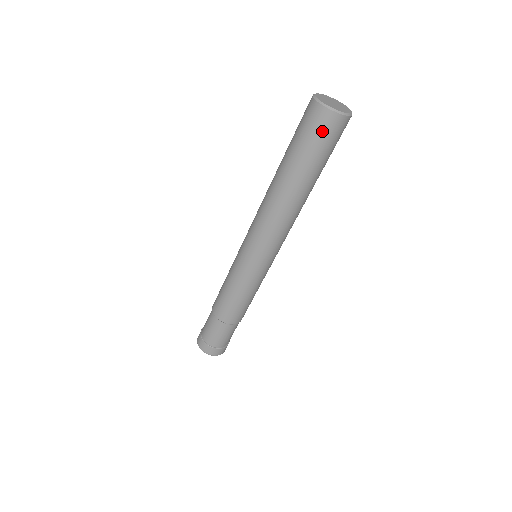
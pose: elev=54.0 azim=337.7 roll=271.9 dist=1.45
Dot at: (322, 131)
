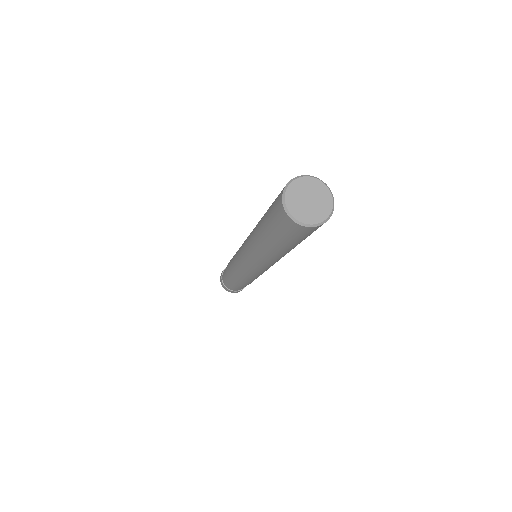
Dot at: (290, 231)
